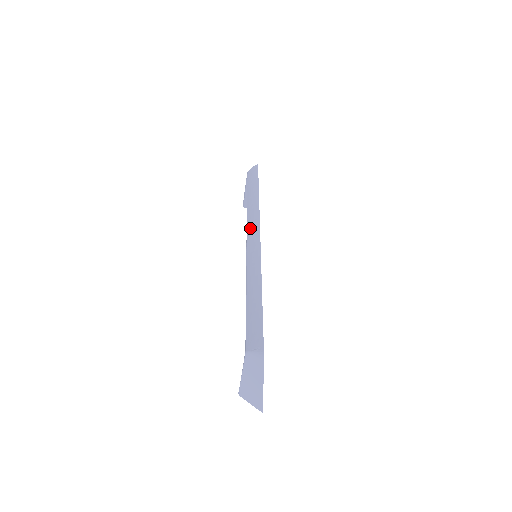
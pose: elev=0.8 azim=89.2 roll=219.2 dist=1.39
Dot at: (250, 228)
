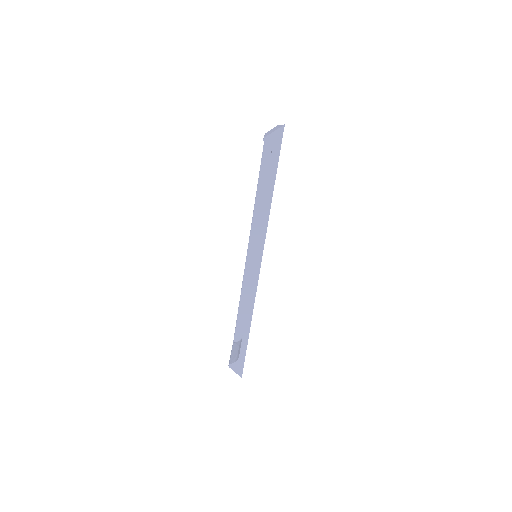
Dot at: occluded
